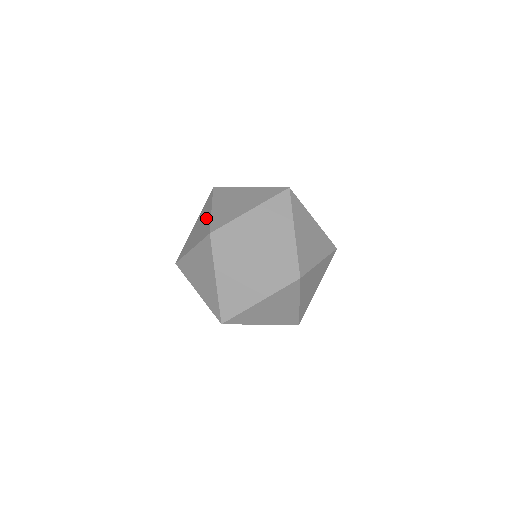
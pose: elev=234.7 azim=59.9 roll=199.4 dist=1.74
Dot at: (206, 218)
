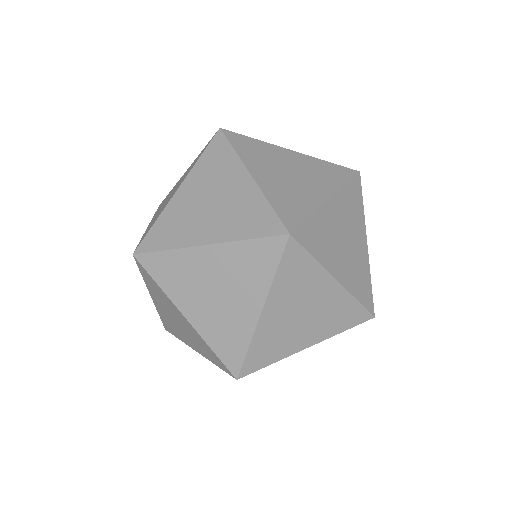
Dot at: (187, 327)
